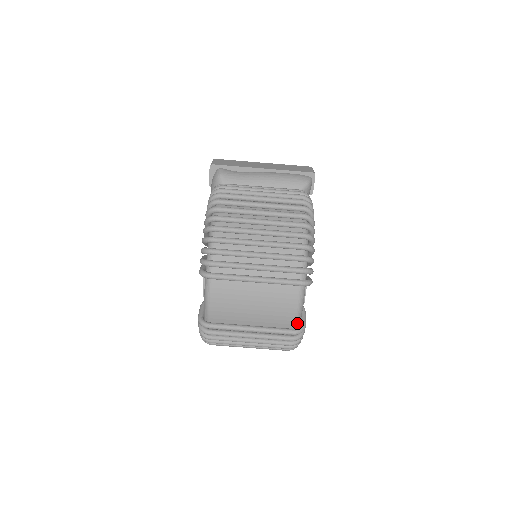
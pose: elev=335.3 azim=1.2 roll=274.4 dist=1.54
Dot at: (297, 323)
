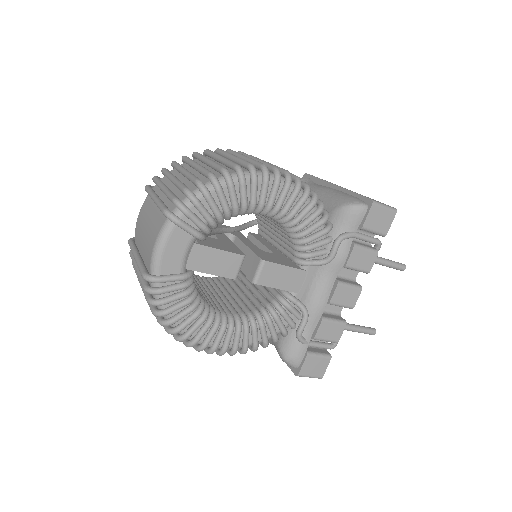
Dot at: (152, 267)
